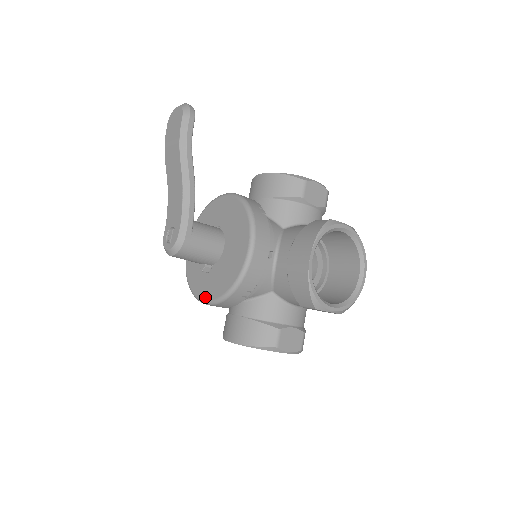
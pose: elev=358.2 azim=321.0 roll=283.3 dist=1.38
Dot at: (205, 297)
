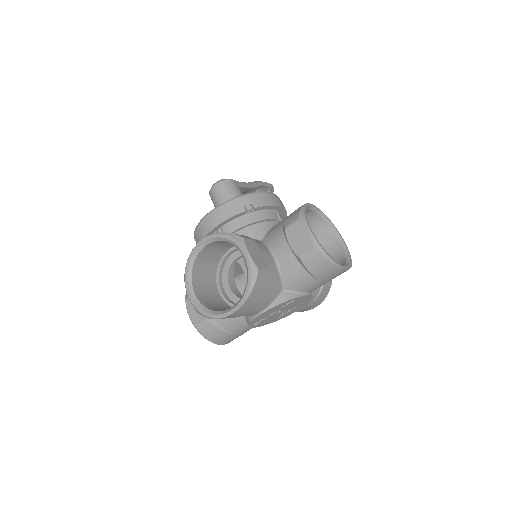
Dot at: occluded
